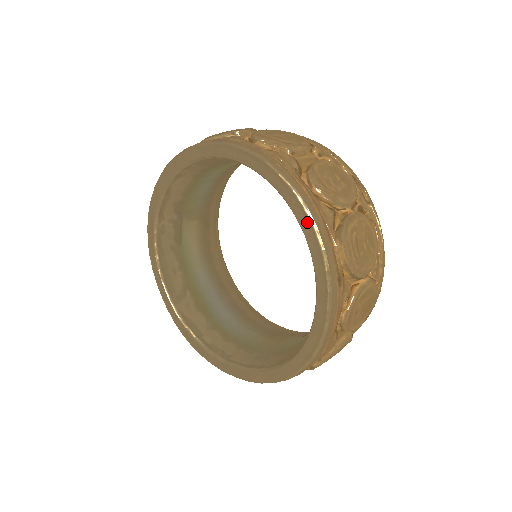
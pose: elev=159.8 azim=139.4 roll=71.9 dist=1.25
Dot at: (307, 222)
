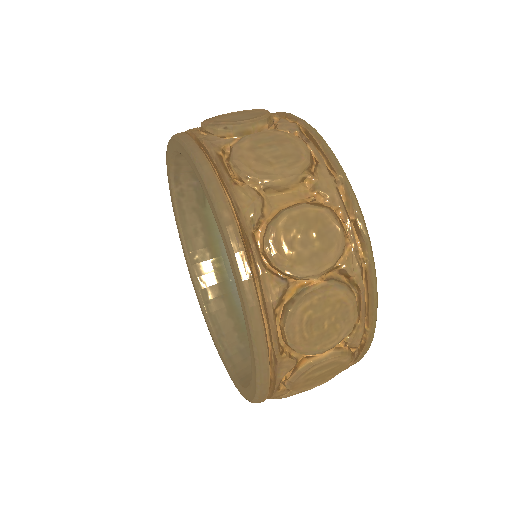
Dot at: (240, 295)
